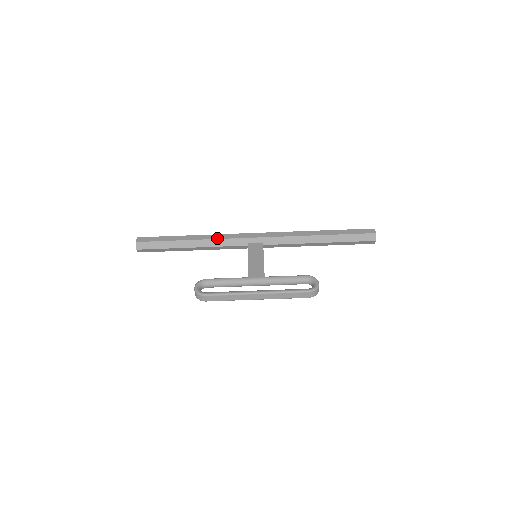
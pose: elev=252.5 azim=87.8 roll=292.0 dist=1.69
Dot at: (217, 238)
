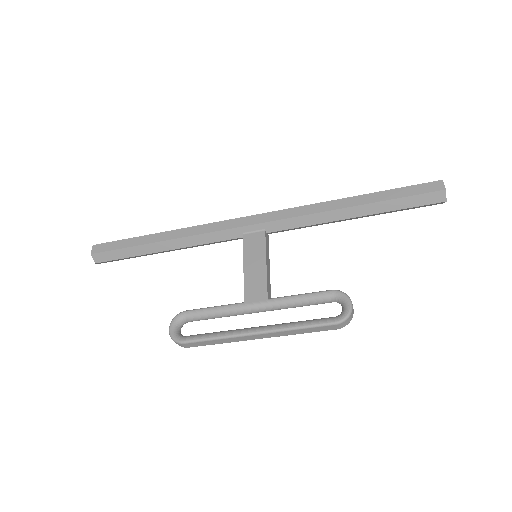
Dot at: (197, 233)
